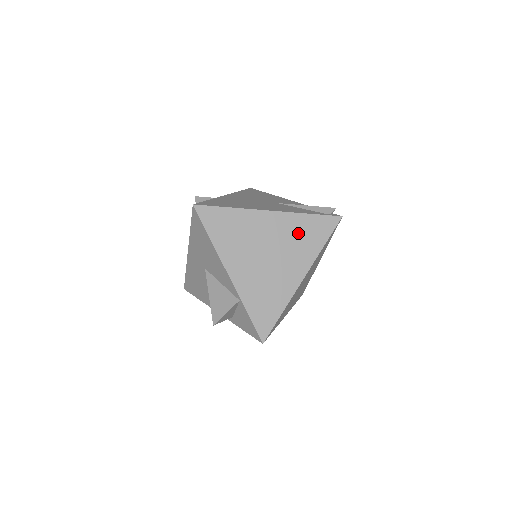
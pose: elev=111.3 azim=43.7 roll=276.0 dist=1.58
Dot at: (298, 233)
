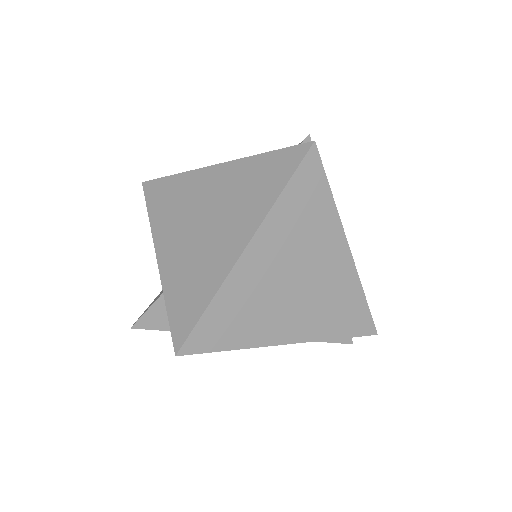
Dot at: (246, 183)
